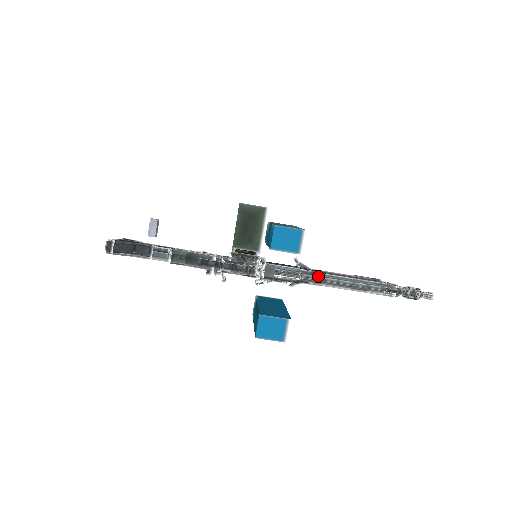
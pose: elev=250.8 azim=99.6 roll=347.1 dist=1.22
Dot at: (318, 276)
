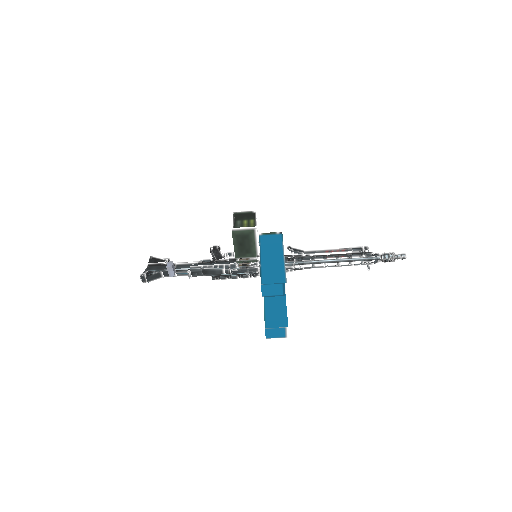
Dot at: (308, 264)
